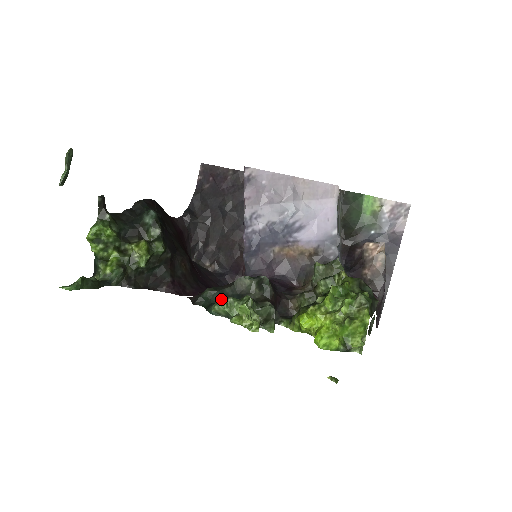
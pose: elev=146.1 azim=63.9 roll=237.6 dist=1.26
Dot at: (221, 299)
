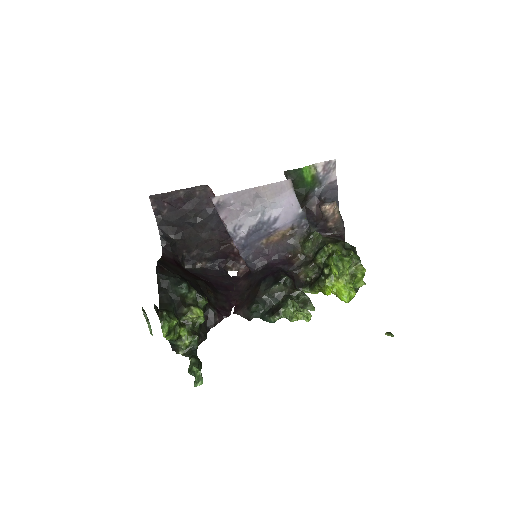
Dot at: (265, 306)
